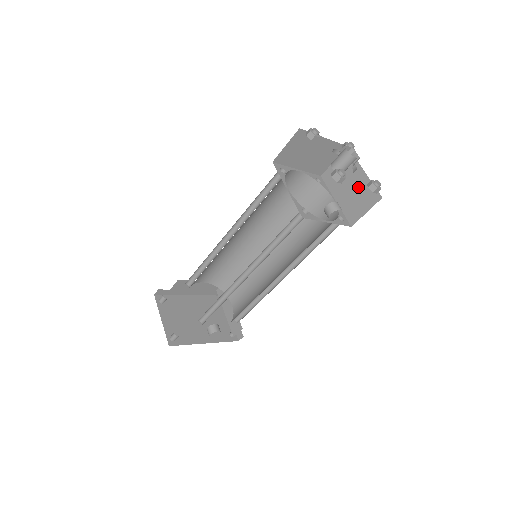
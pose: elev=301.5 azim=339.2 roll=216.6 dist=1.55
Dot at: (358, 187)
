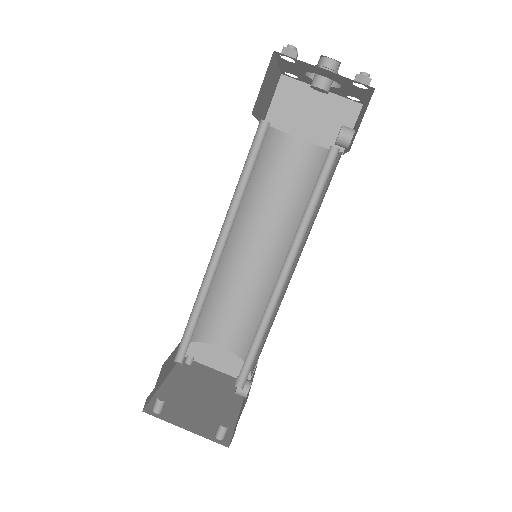
Dot at: (325, 110)
